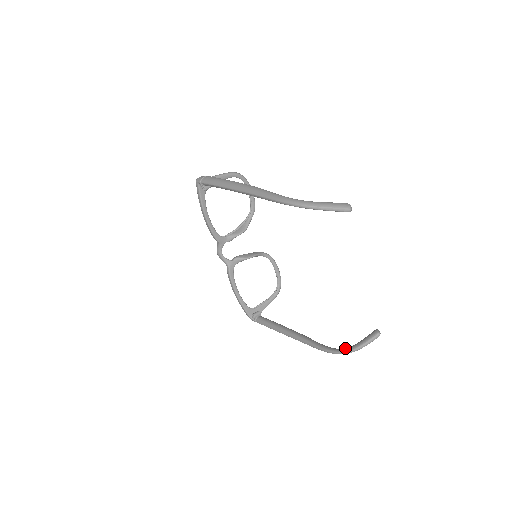
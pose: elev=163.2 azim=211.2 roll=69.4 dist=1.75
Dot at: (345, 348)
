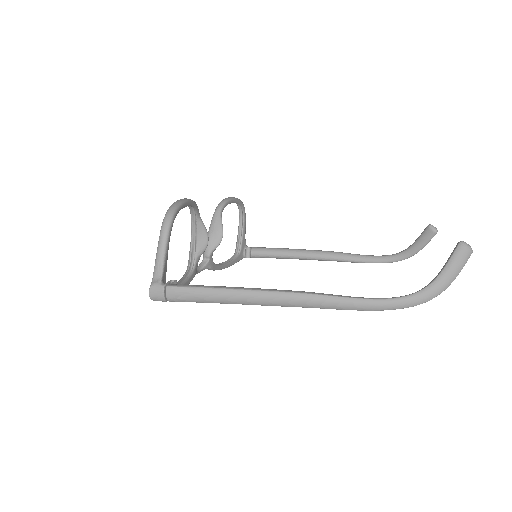
Dot at: (402, 255)
